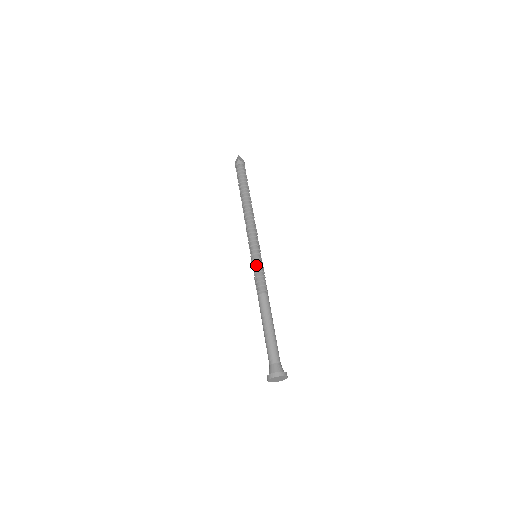
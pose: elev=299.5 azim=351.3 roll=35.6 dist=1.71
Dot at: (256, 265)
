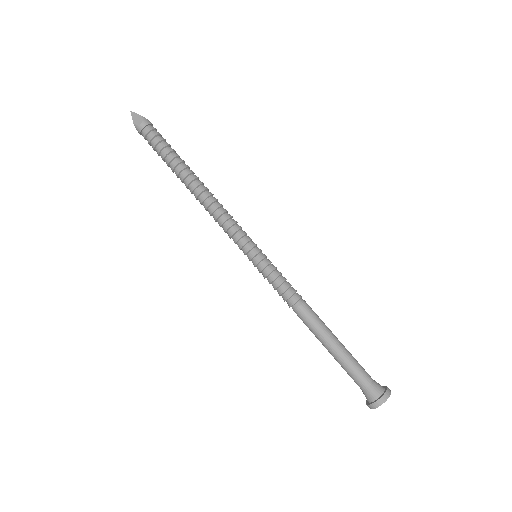
Dot at: (272, 267)
